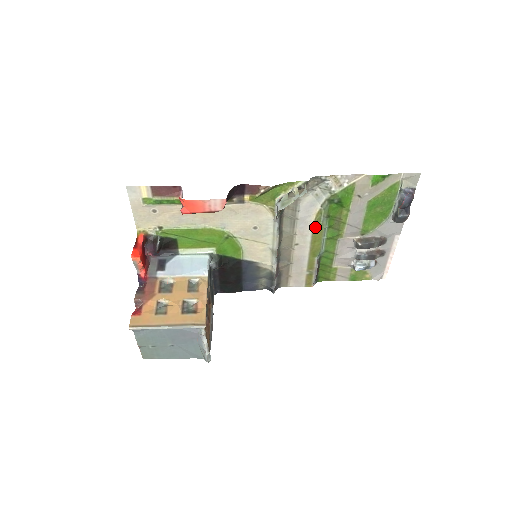
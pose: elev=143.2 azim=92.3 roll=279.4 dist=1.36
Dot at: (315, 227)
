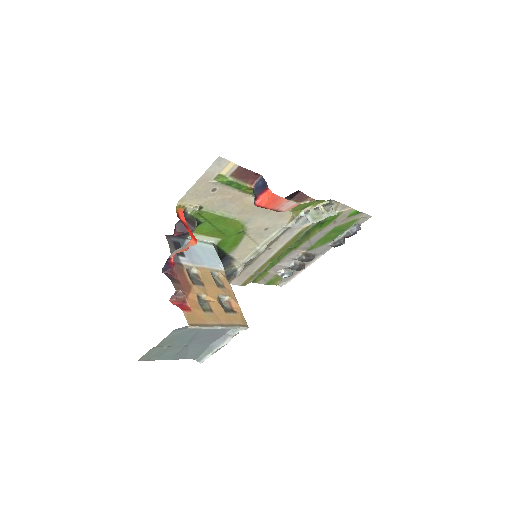
Dot at: (294, 238)
